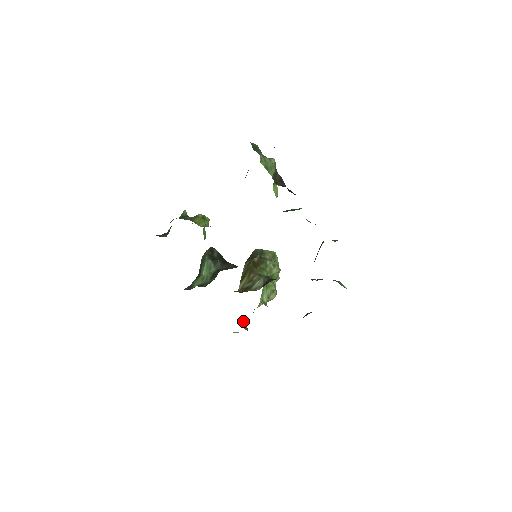
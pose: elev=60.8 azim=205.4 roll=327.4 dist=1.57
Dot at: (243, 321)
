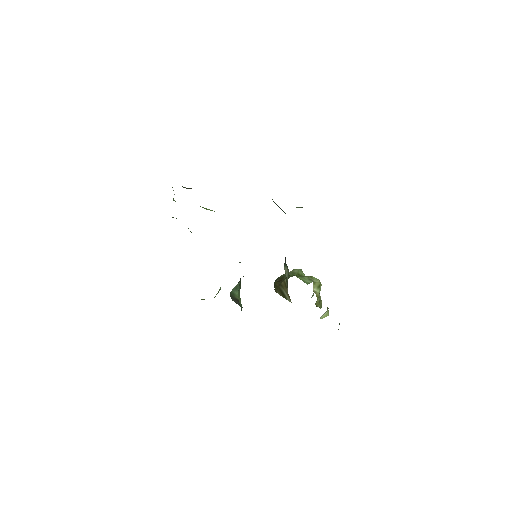
Dot at: occluded
